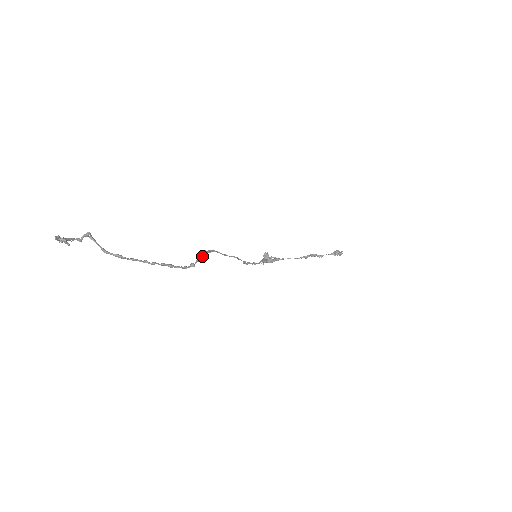
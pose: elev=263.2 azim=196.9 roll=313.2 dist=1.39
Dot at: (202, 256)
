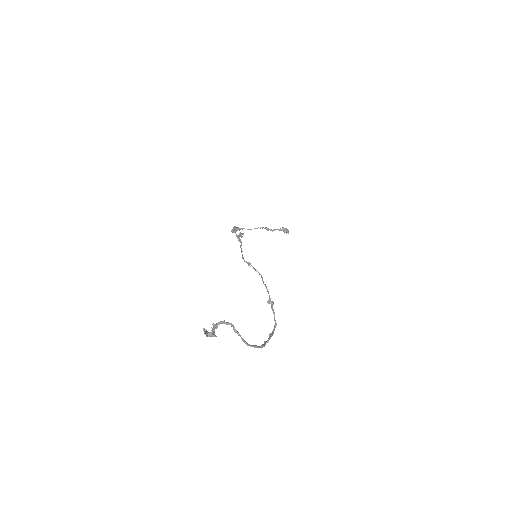
Dot at: occluded
